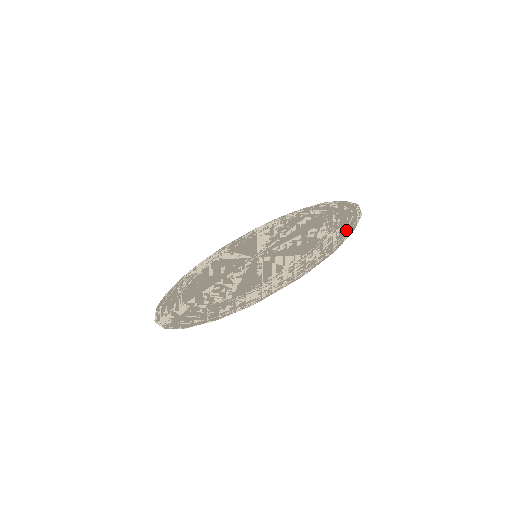
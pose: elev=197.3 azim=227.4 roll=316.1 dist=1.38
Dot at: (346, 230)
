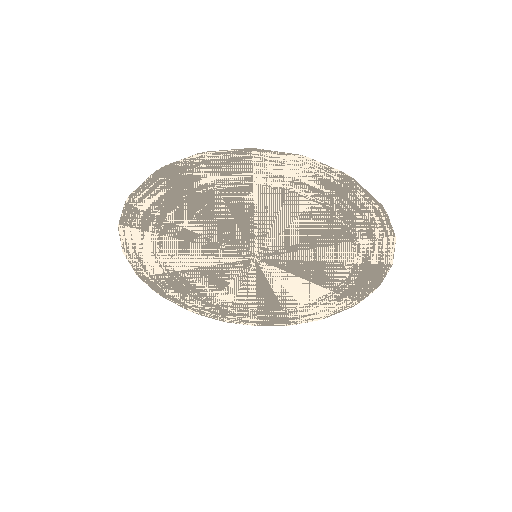
Dot at: (382, 261)
